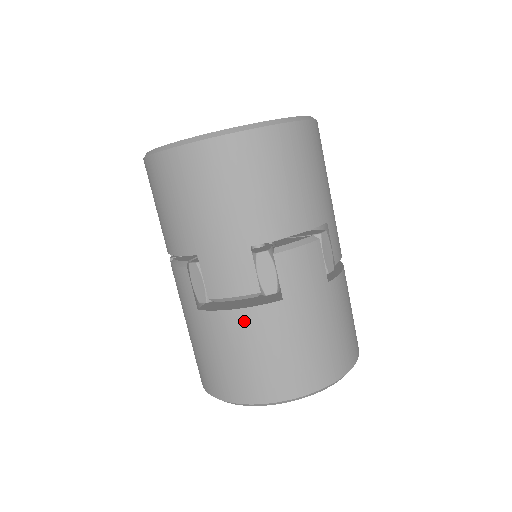
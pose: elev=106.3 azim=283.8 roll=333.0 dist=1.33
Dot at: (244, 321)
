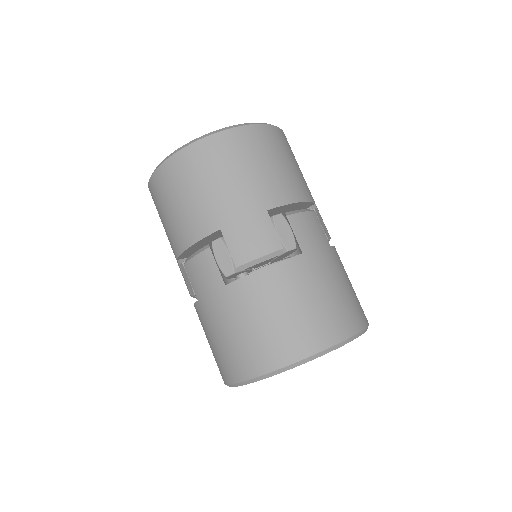
Dot at: (274, 277)
